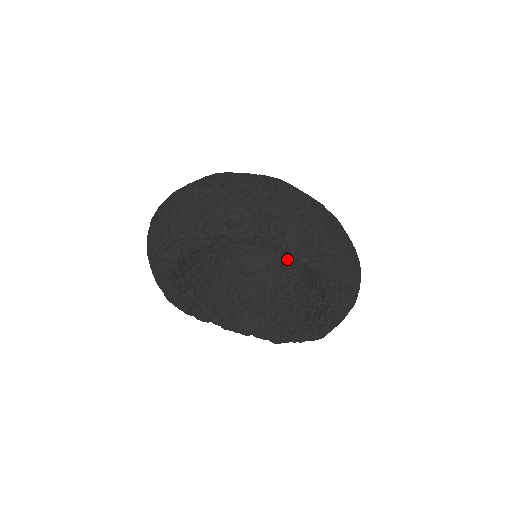
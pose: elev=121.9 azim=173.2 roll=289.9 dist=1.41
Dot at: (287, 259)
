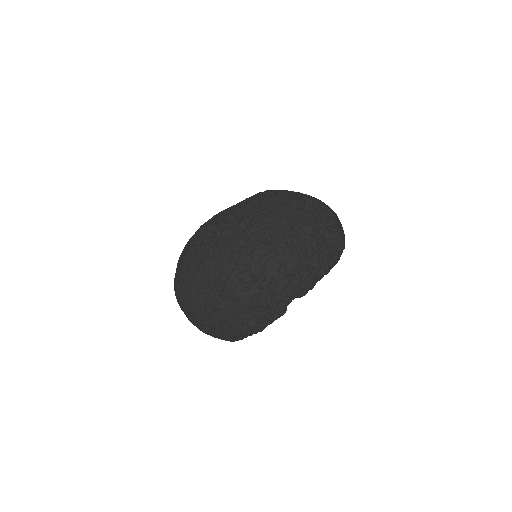
Dot at: occluded
